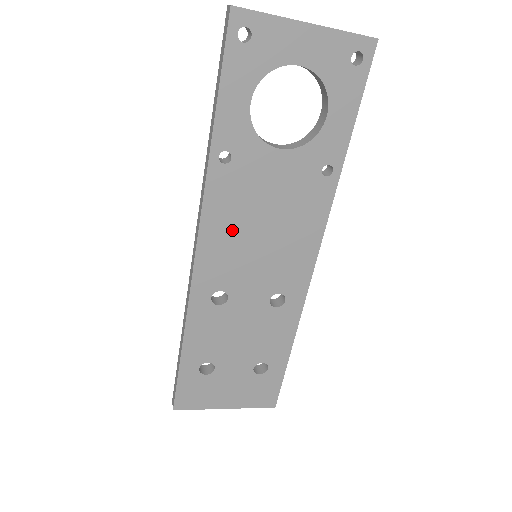
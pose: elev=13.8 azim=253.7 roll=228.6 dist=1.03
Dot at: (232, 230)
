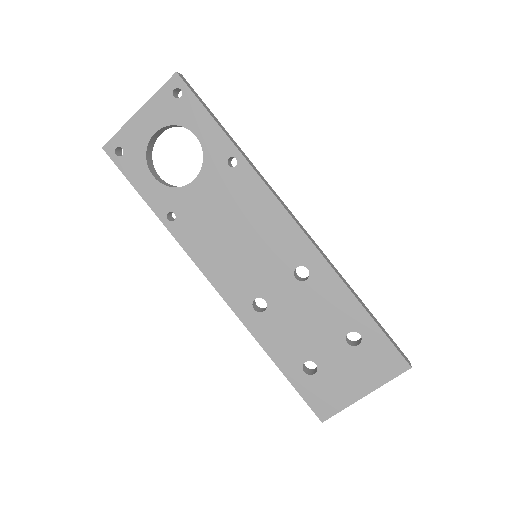
Dot at: (219, 253)
